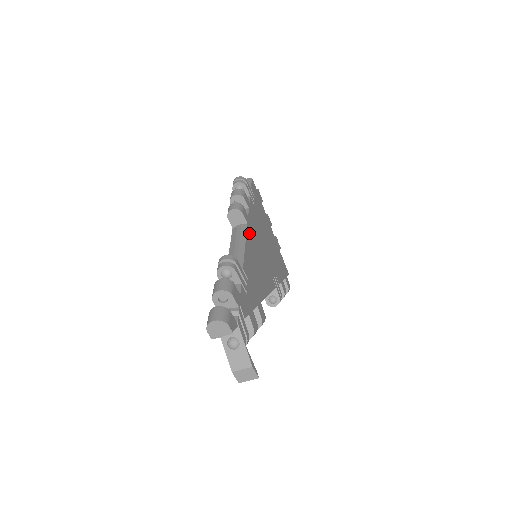
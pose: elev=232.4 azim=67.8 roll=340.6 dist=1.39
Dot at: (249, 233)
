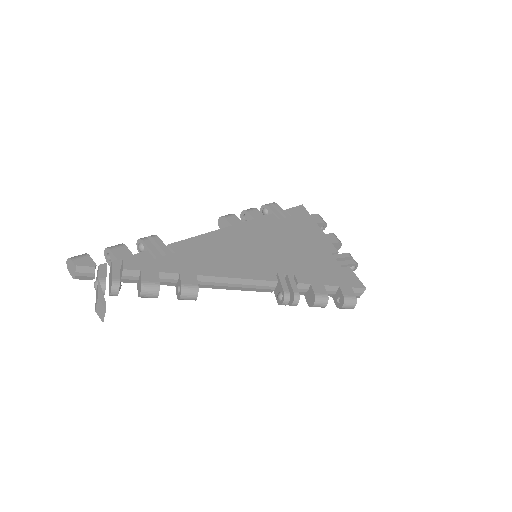
Dot at: (229, 231)
